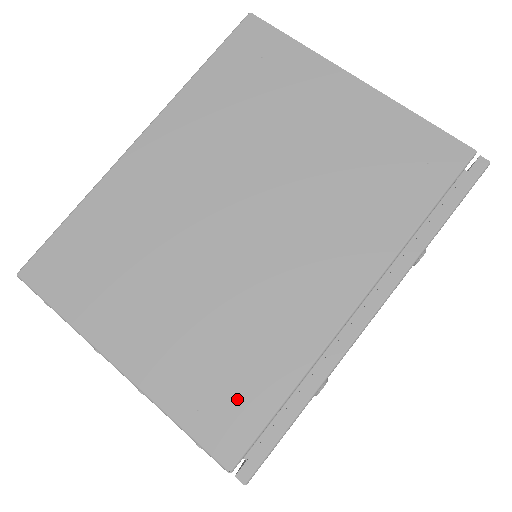
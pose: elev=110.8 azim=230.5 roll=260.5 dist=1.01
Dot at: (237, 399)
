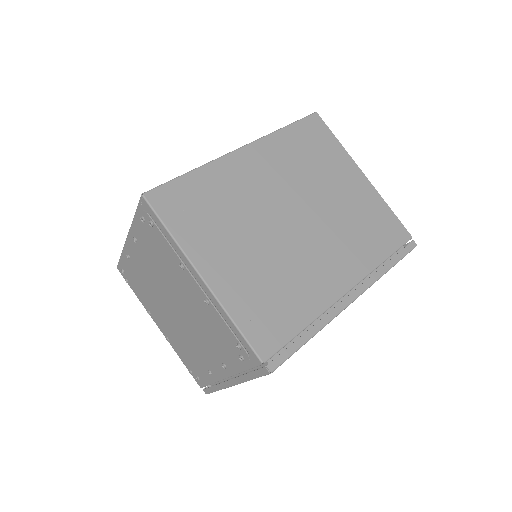
Dot at: (275, 322)
